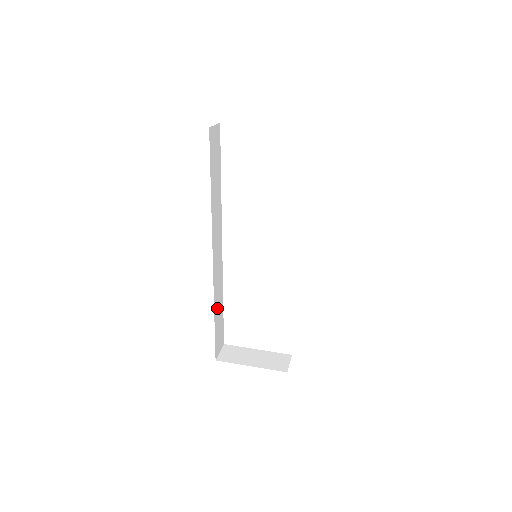
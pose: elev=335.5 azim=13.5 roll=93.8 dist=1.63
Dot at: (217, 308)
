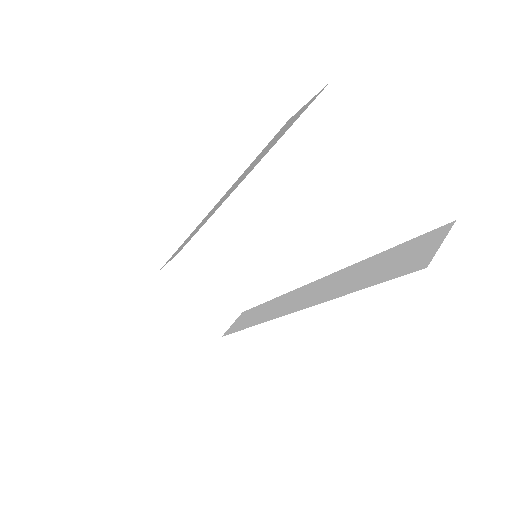
Dot at: (182, 245)
